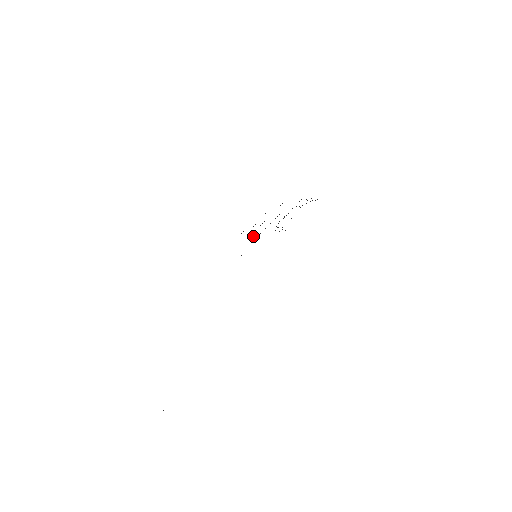
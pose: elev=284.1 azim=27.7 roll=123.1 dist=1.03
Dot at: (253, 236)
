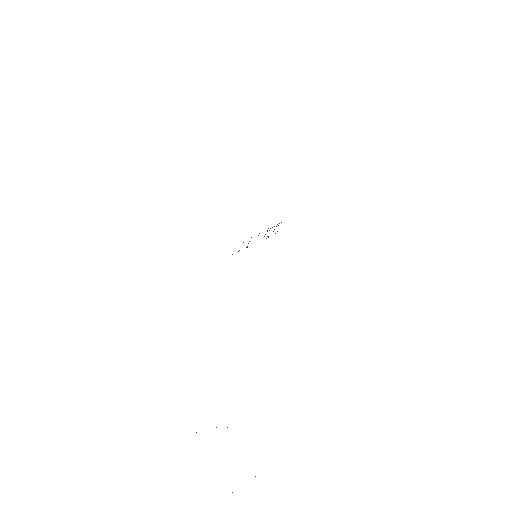
Dot at: occluded
